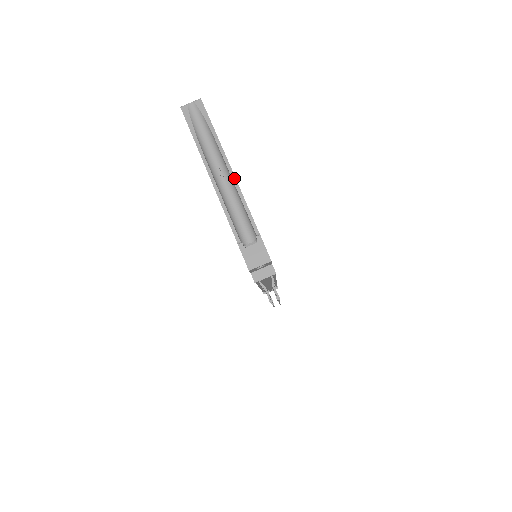
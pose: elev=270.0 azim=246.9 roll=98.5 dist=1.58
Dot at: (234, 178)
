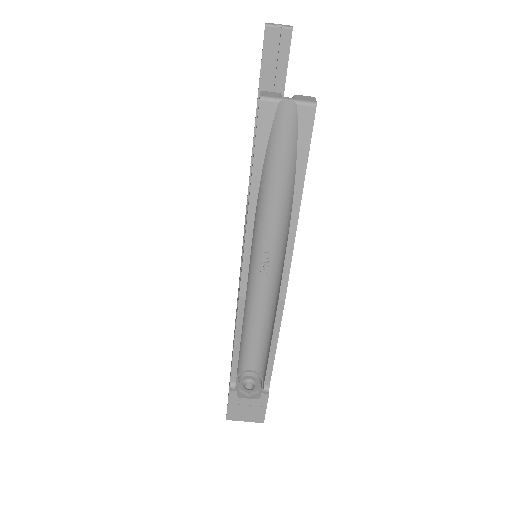
Dot at: (281, 306)
